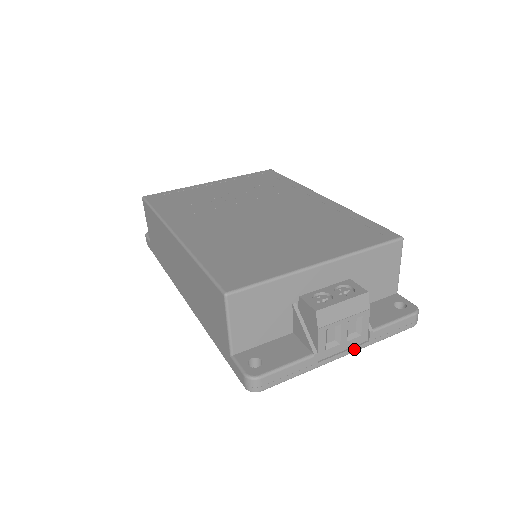
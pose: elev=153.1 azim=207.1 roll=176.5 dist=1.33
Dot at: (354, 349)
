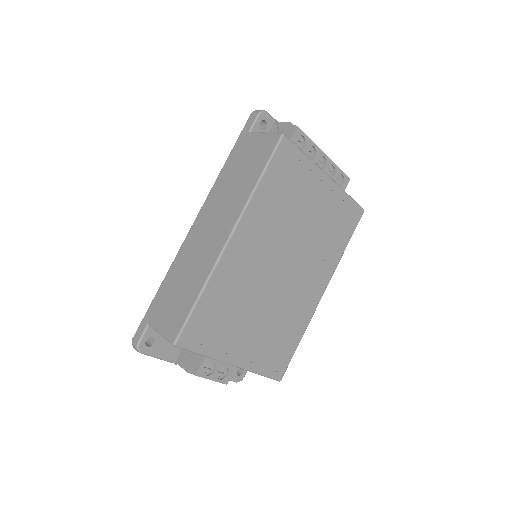
Dot at: occluded
